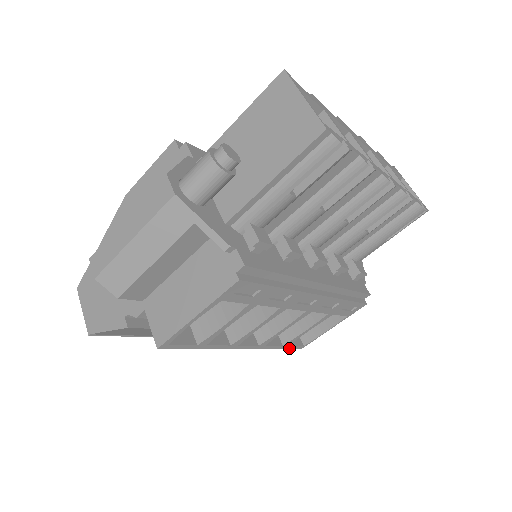
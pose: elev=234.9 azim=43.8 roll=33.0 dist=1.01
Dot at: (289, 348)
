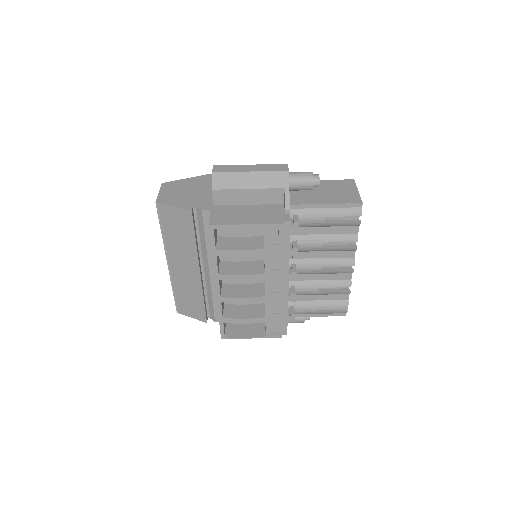
Dot at: (220, 327)
